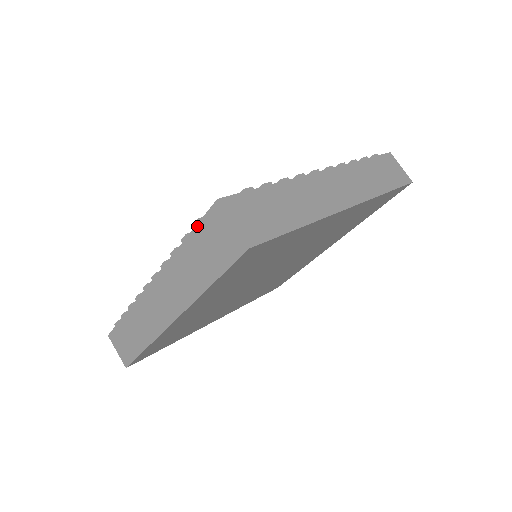
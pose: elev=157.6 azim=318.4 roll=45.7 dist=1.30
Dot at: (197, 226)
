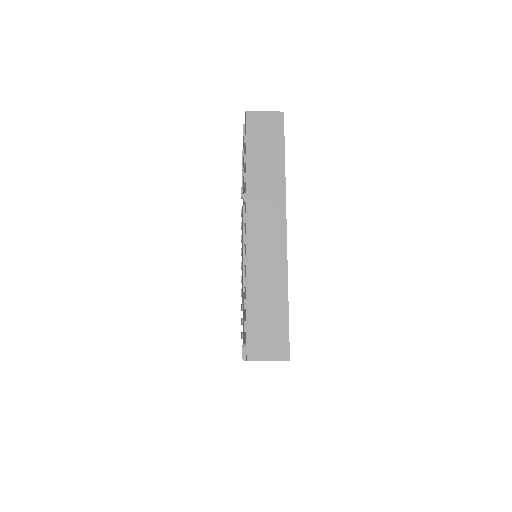
Dot at: occluded
